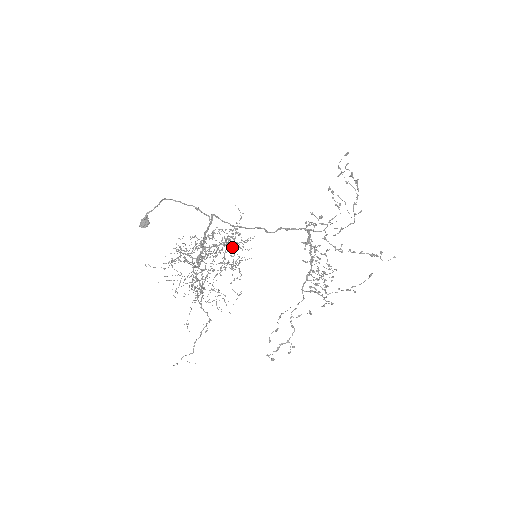
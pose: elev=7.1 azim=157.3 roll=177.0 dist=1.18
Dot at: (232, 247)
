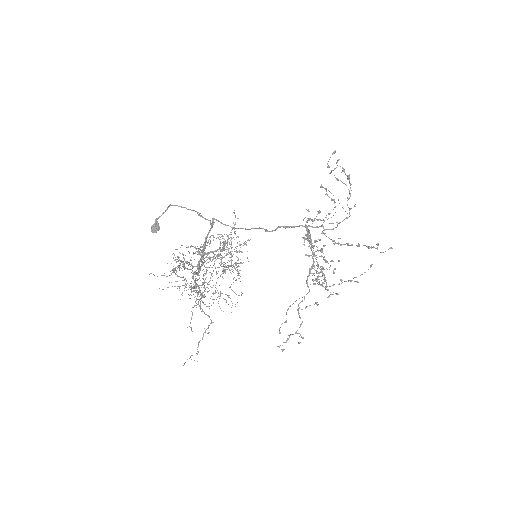
Dot at: (228, 252)
